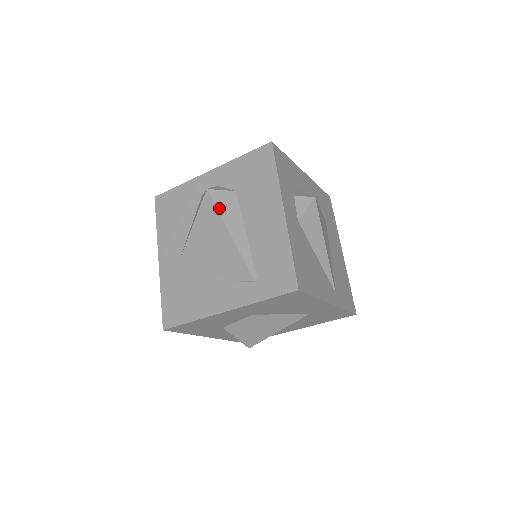
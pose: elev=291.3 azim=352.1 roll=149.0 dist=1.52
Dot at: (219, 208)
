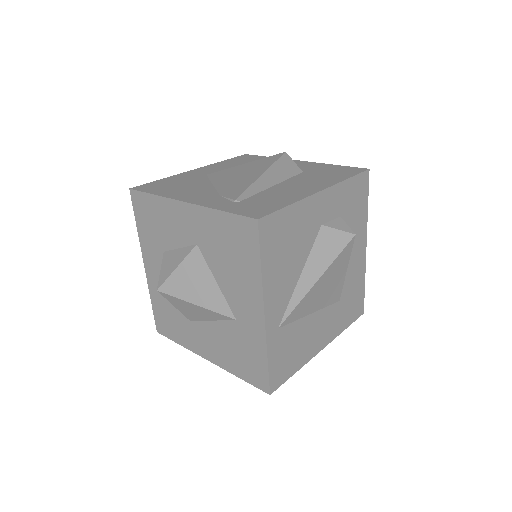
Dot at: (278, 162)
